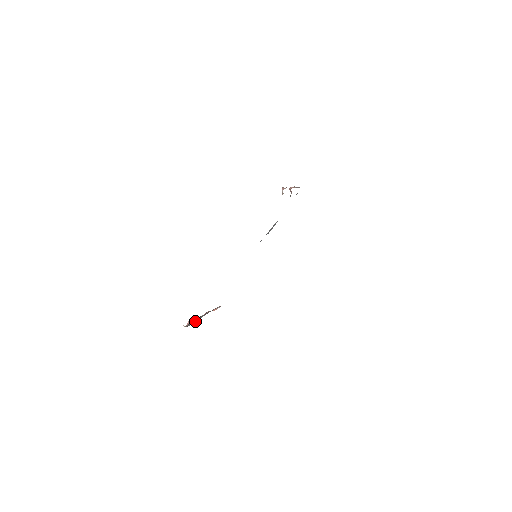
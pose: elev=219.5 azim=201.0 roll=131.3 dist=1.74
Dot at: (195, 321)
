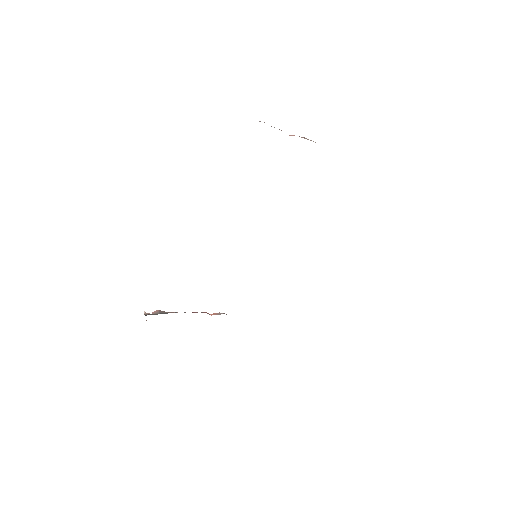
Dot at: (160, 313)
